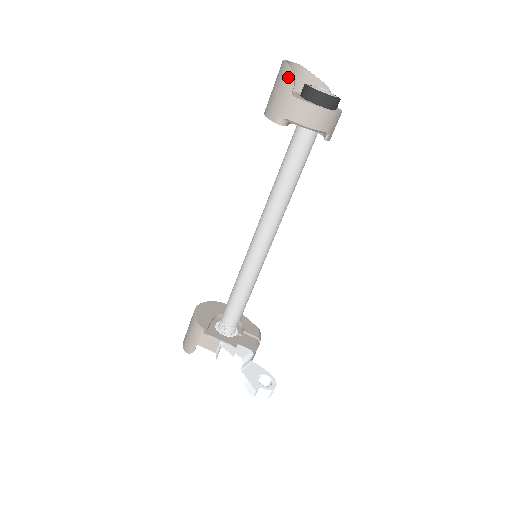
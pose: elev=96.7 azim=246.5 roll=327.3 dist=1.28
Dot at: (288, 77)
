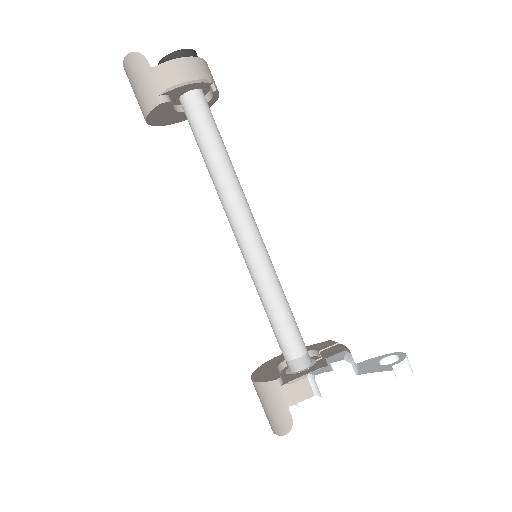
Dot at: (136, 60)
